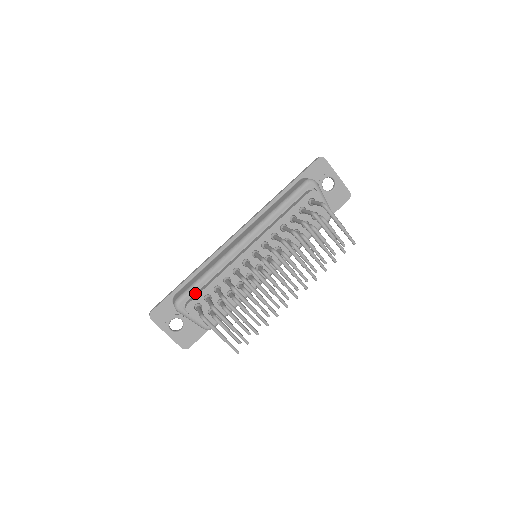
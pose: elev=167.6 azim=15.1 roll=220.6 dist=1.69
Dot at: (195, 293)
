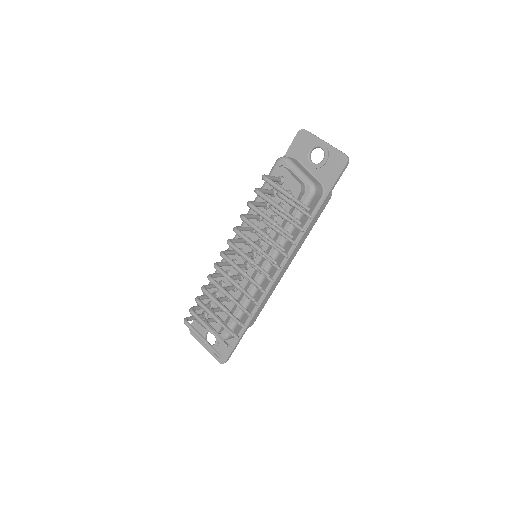
Dot at: occluded
